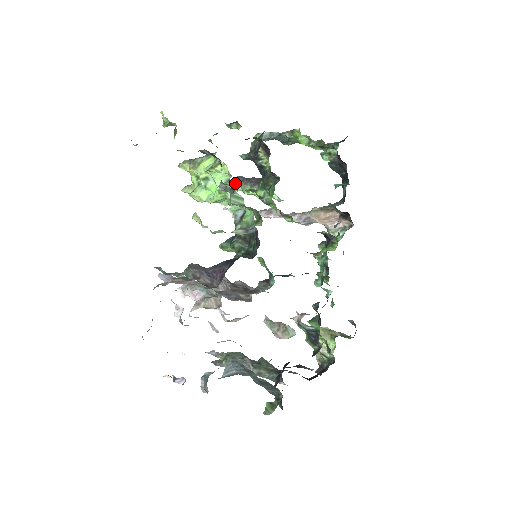
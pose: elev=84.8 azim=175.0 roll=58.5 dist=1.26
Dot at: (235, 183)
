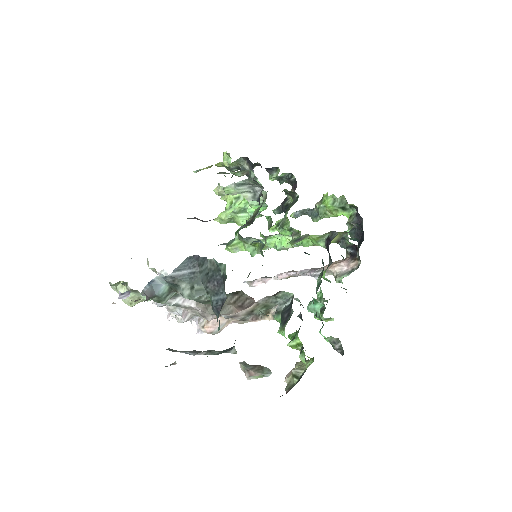
Dot at: (261, 240)
